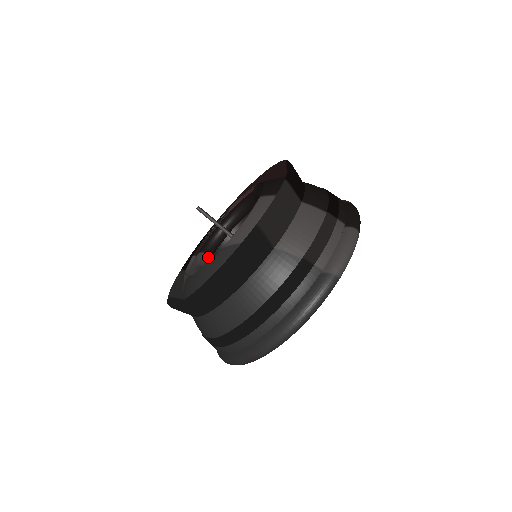
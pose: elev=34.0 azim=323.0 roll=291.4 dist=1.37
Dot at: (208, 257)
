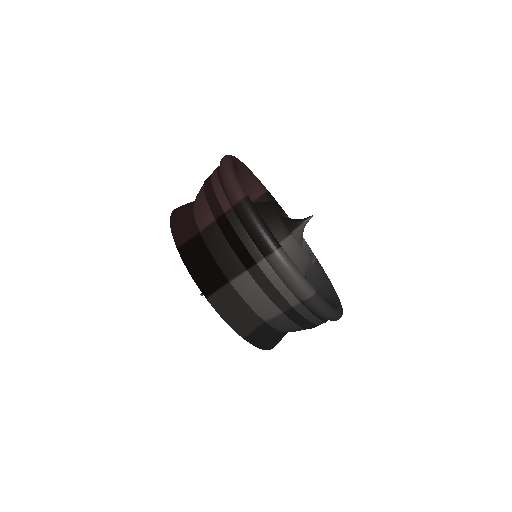
Dot at: occluded
